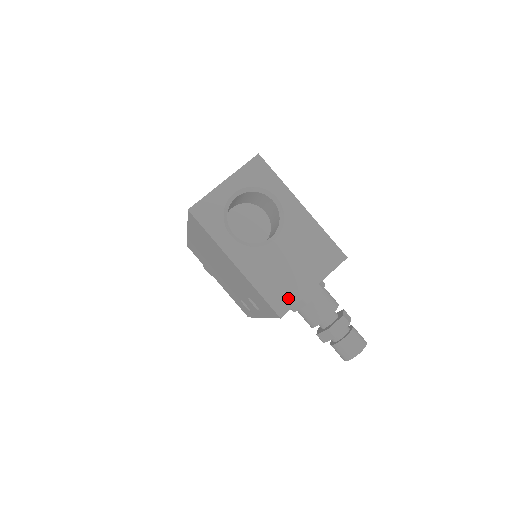
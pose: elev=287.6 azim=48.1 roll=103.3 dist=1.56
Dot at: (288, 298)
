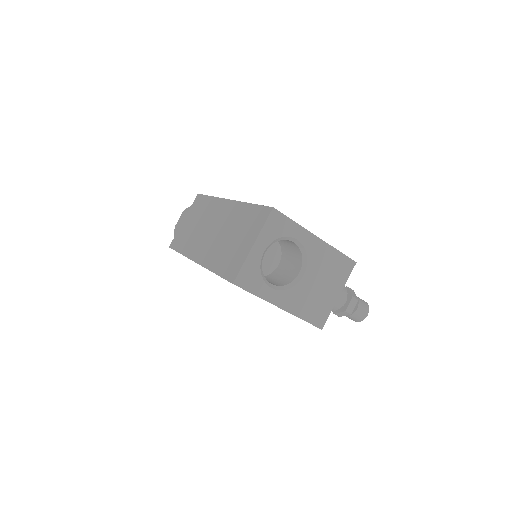
Dot at: (323, 313)
